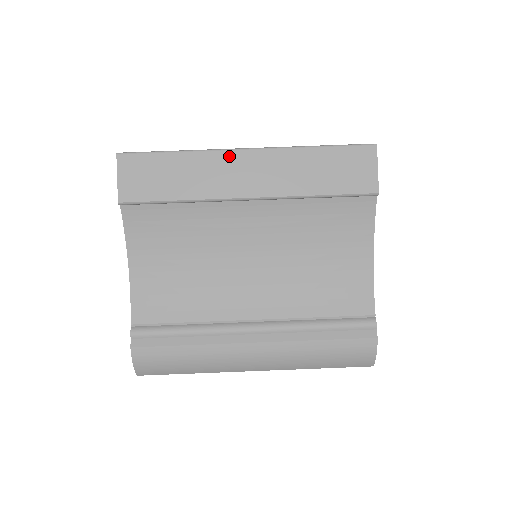
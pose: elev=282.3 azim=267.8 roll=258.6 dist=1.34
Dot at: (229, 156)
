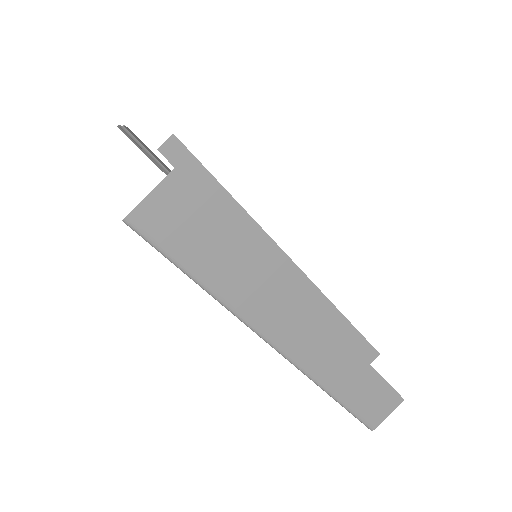
Dot at: occluded
